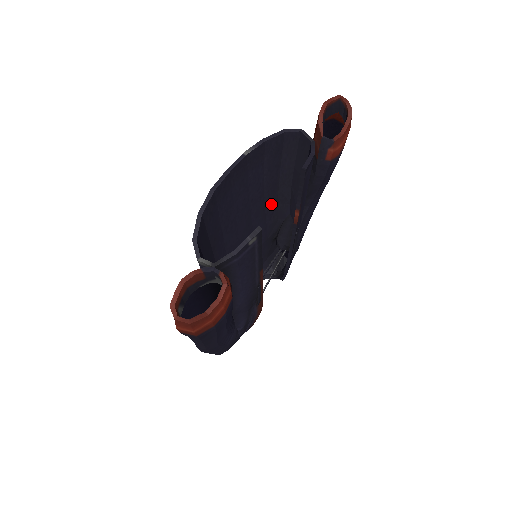
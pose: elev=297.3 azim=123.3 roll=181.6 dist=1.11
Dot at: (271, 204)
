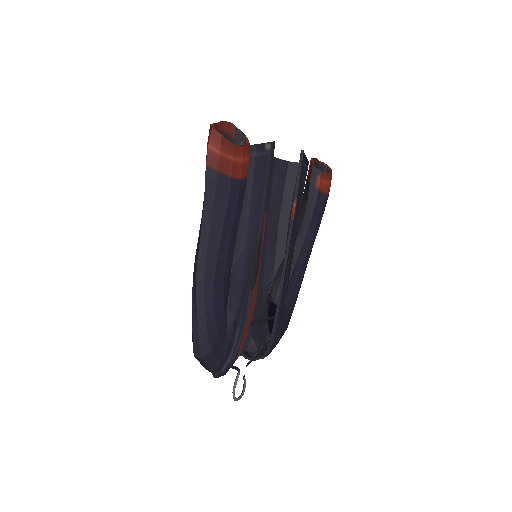
Dot at: (271, 237)
